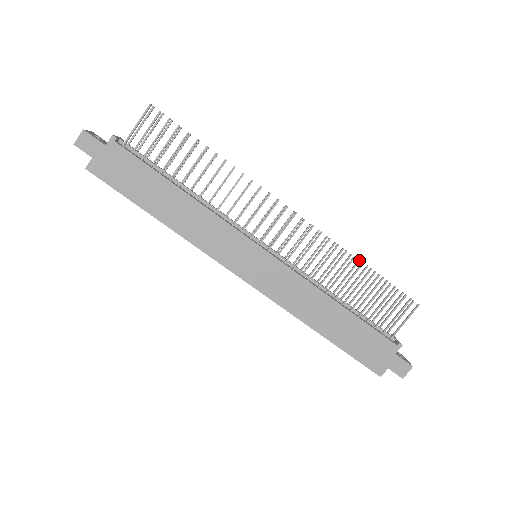
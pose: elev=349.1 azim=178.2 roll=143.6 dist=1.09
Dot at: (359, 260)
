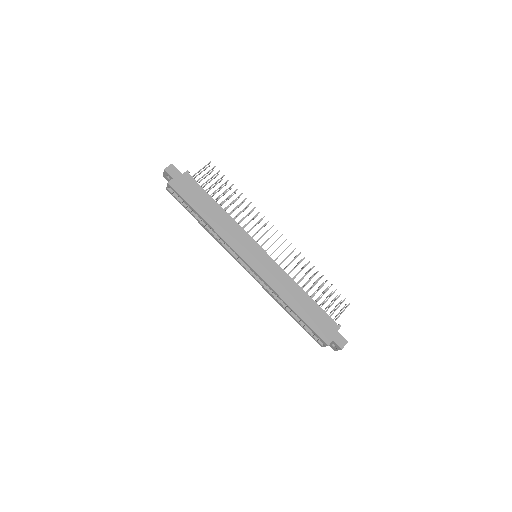
Dot at: occluded
